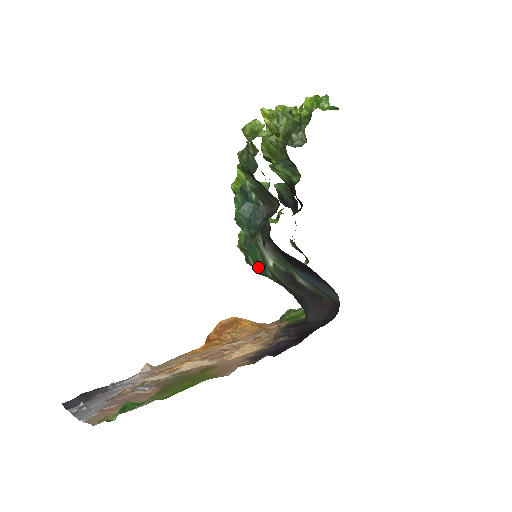
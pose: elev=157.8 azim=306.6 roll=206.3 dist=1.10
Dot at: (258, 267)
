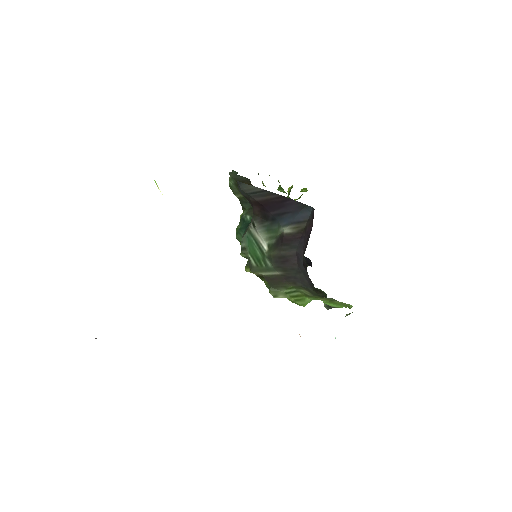
Dot at: (259, 264)
